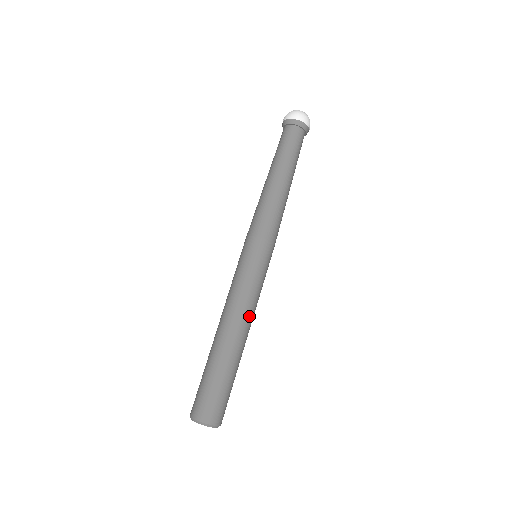
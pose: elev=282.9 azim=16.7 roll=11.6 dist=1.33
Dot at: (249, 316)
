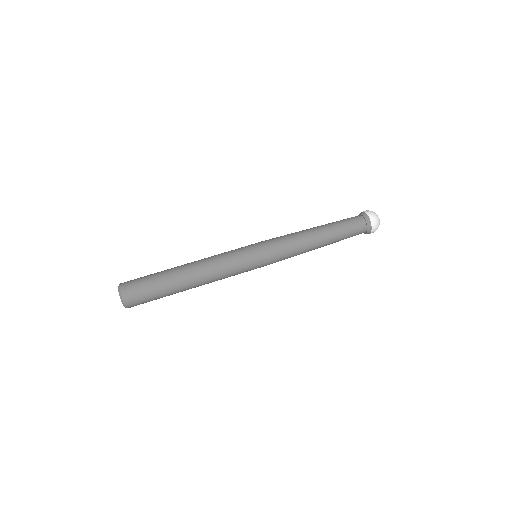
Dot at: (209, 270)
